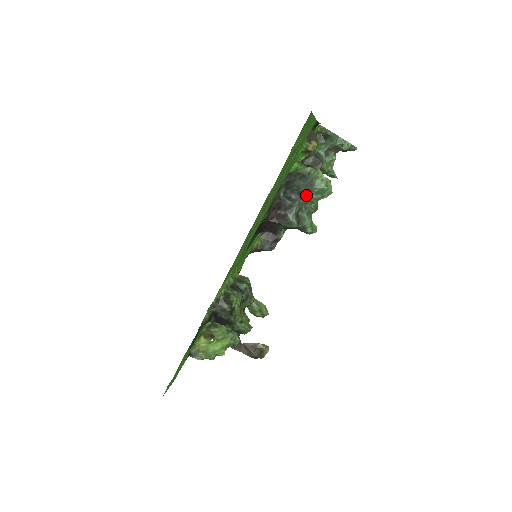
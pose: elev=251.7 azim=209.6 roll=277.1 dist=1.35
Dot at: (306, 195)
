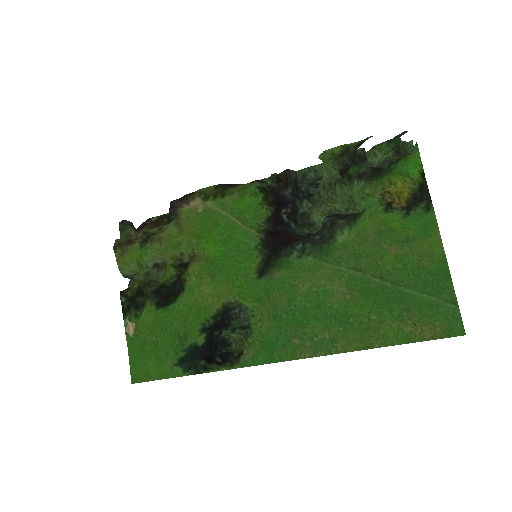
Dot at: occluded
